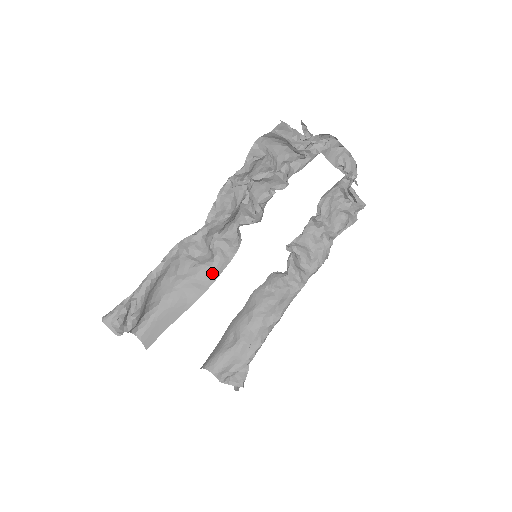
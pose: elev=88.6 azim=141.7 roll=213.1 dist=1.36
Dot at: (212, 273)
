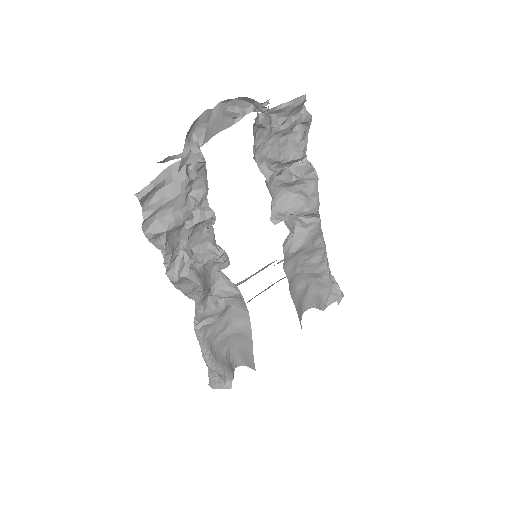
Dot at: (240, 308)
